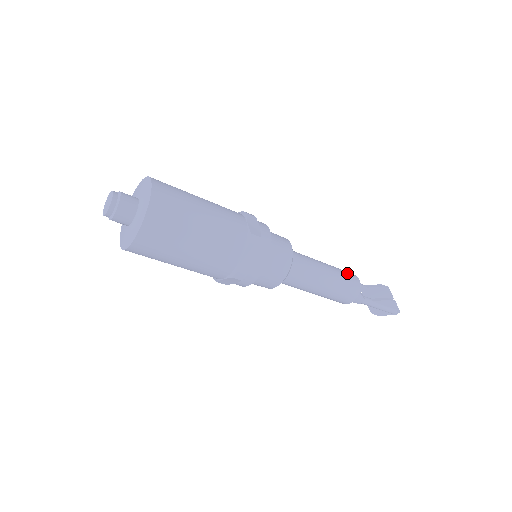
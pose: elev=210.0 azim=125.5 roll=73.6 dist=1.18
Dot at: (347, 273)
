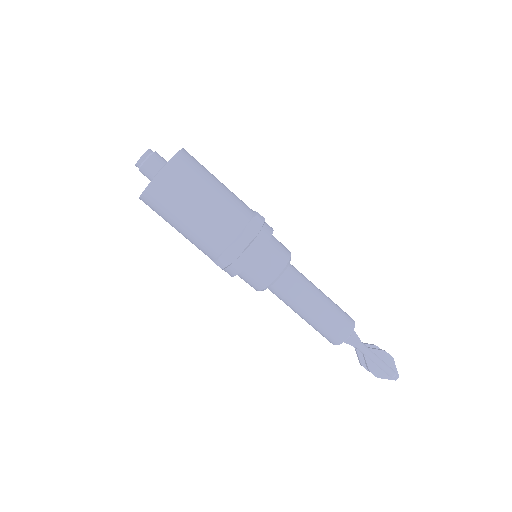
Dot at: occluded
